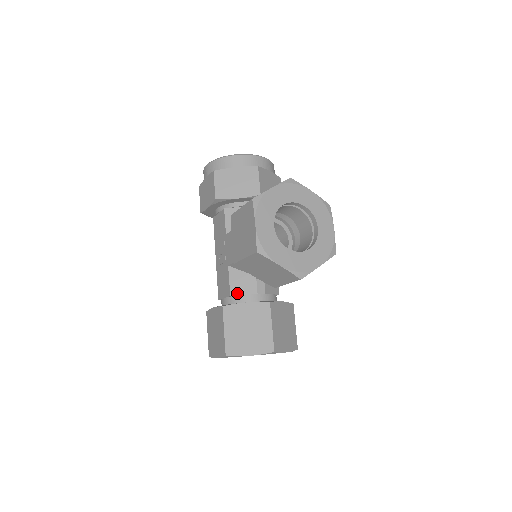
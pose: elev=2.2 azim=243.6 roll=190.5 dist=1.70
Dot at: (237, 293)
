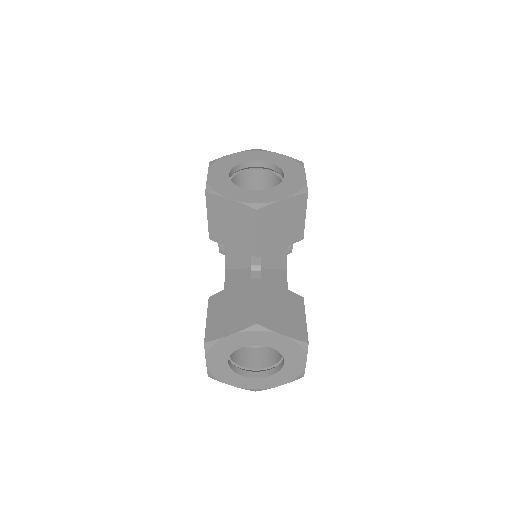
Dot at: occluded
